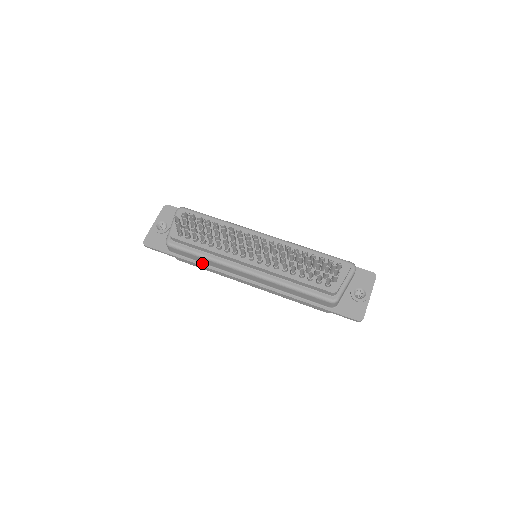
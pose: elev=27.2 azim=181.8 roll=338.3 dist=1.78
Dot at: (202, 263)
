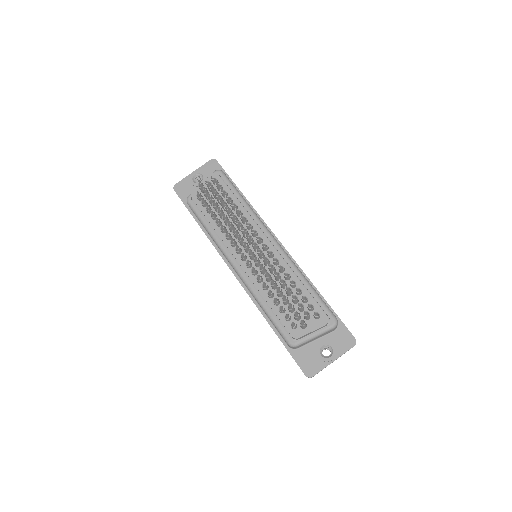
Dot at: (208, 234)
